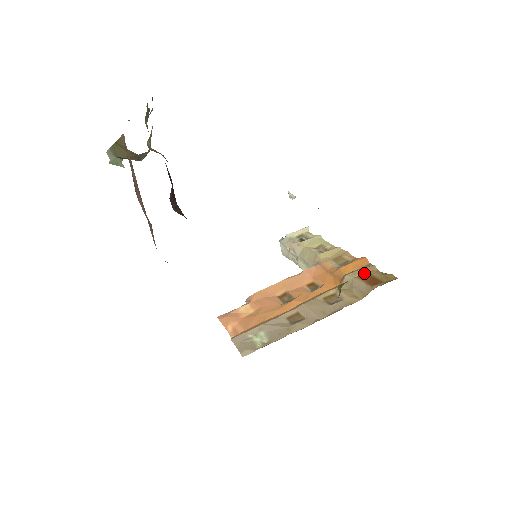
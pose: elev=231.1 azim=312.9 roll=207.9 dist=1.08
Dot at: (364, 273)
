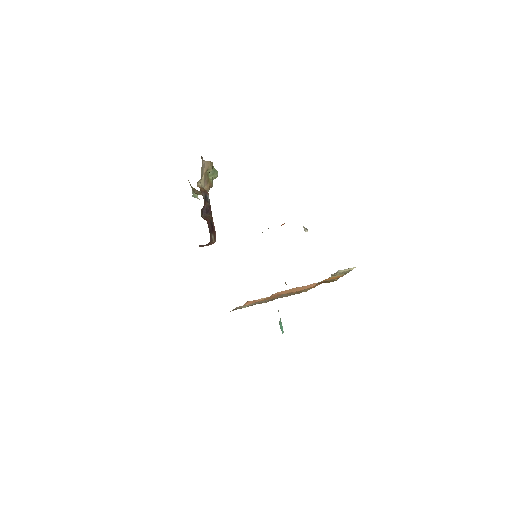
Dot at: occluded
